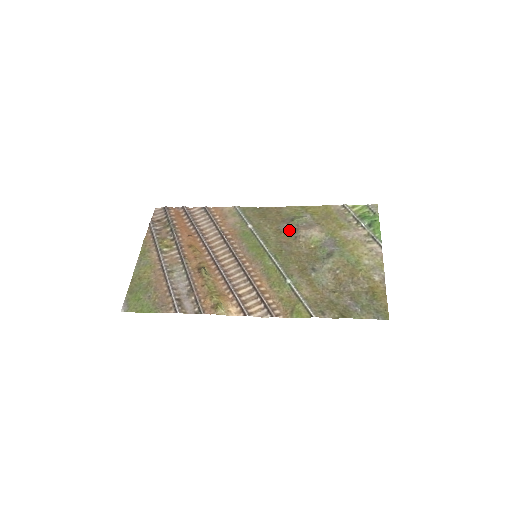
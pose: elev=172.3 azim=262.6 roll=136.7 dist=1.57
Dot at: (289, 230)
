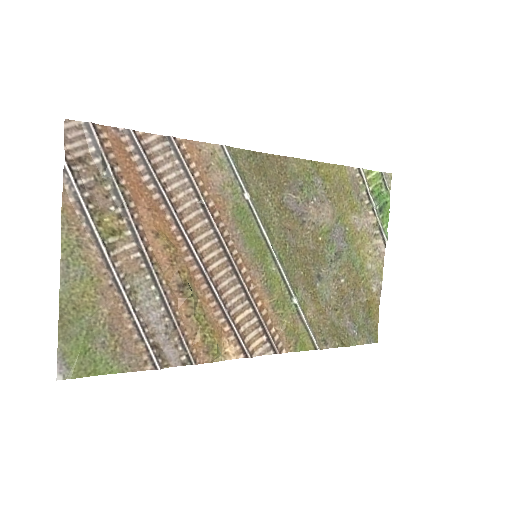
Dot at: (296, 207)
